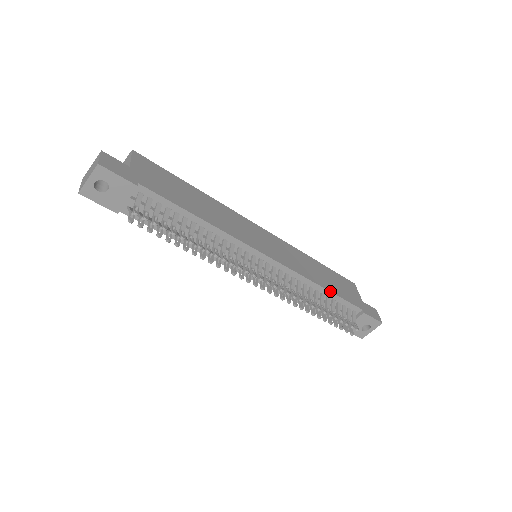
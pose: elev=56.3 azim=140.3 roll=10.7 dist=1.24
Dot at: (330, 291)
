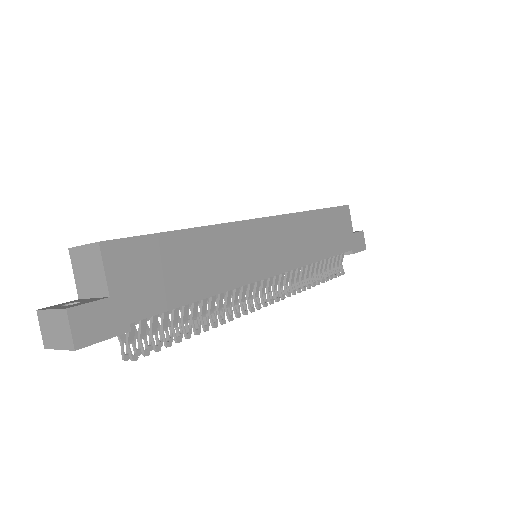
Dot at: occluded
